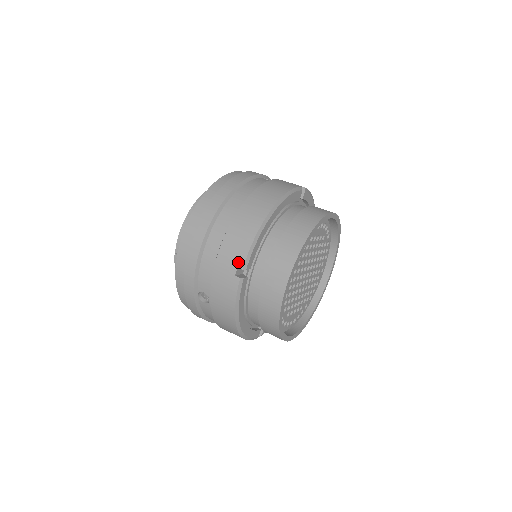
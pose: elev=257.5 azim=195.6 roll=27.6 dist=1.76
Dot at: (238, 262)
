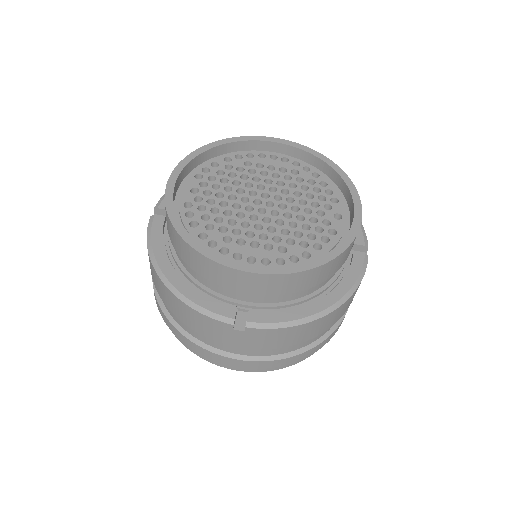
Dot at: occluded
